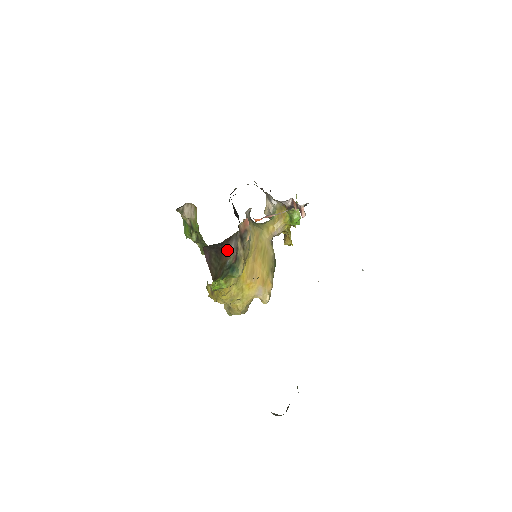
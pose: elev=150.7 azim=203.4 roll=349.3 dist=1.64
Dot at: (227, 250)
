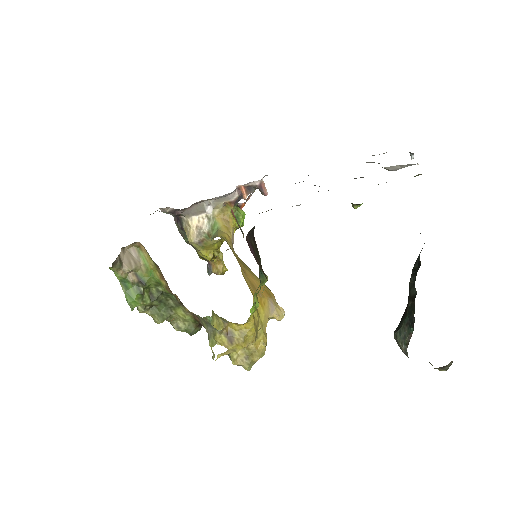
Dot at: occluded
